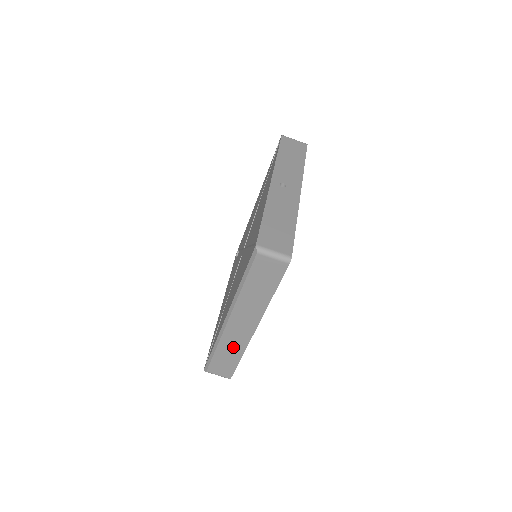
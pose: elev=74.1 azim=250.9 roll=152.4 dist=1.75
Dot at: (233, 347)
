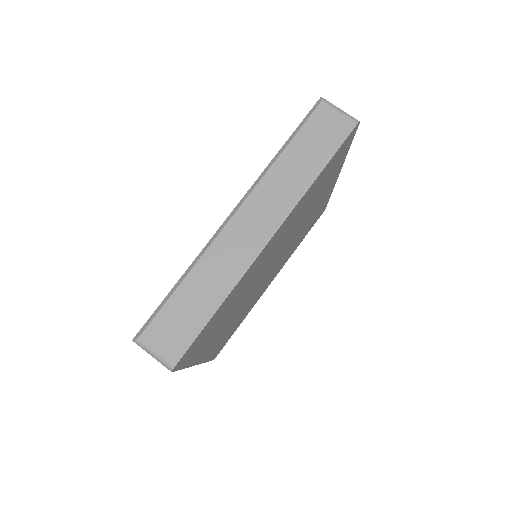
Dot at: (217, 276)
